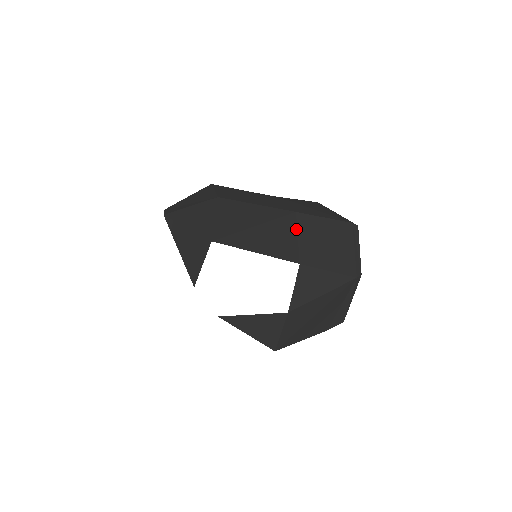
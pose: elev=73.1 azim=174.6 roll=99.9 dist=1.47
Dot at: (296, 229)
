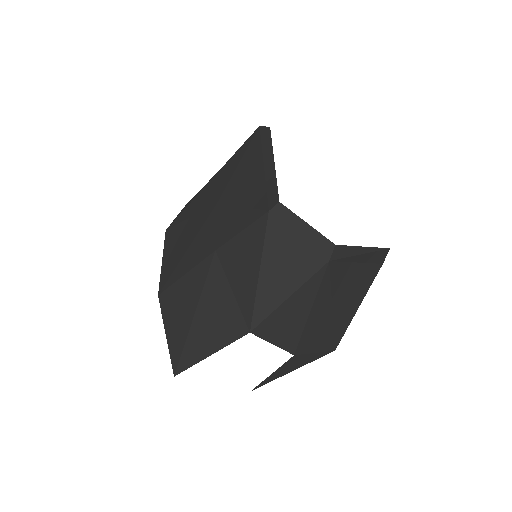
Dot at: (226, 280)
